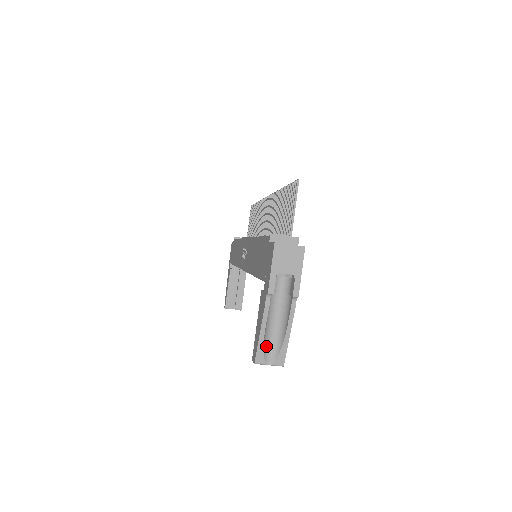
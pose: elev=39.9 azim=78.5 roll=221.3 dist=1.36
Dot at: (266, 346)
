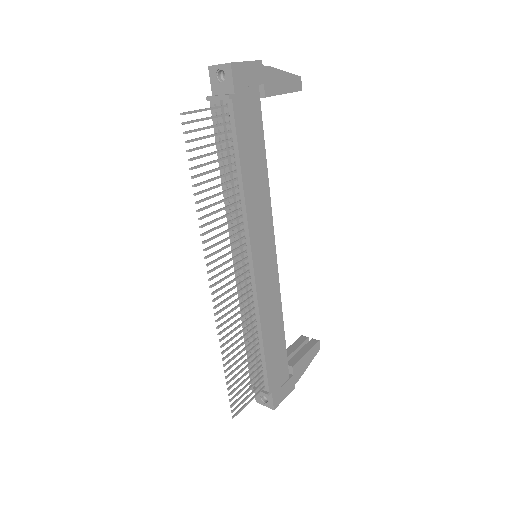
Dot at: occluded
